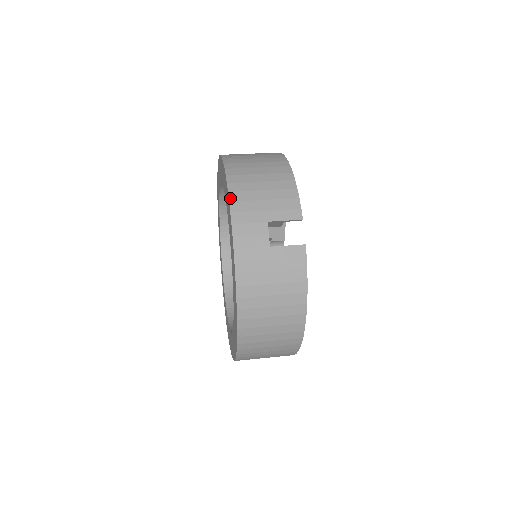
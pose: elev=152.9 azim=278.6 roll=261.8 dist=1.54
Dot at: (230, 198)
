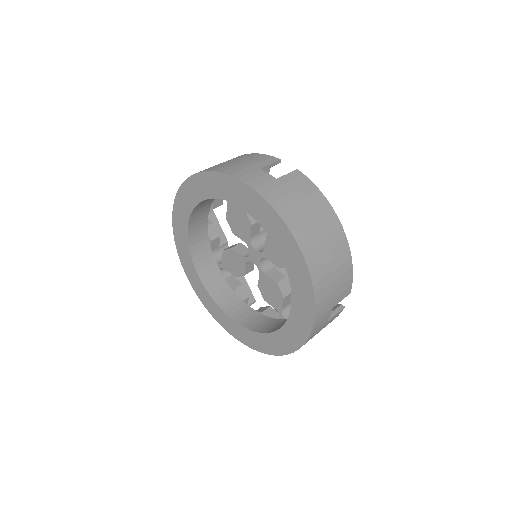
Dot at: (220, 172)
